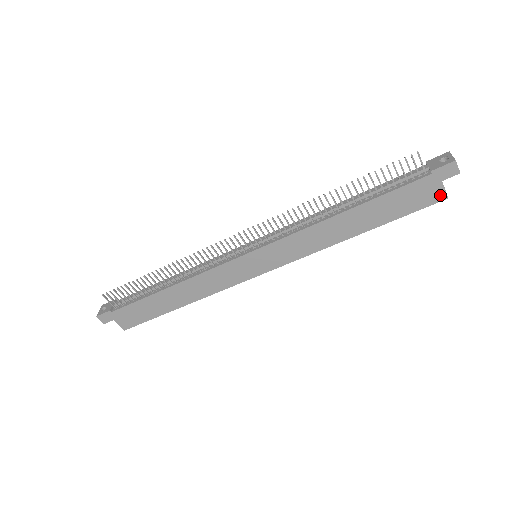
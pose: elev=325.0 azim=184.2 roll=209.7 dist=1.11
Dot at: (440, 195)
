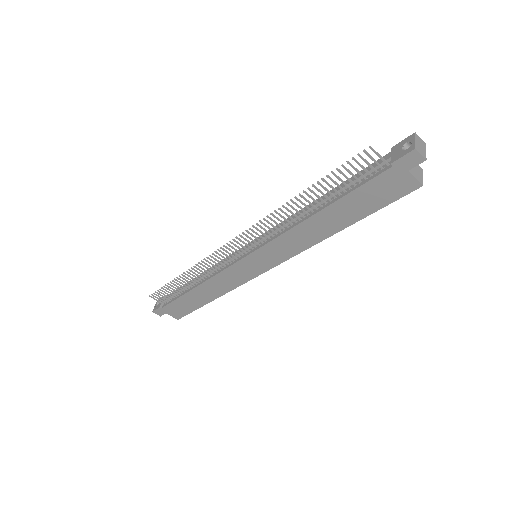
Dot at: (412, 184)
